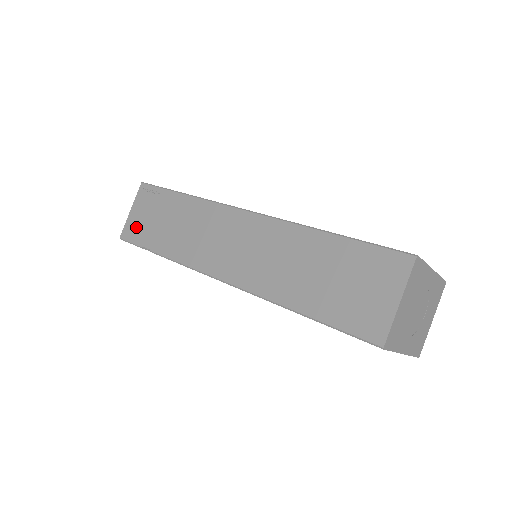
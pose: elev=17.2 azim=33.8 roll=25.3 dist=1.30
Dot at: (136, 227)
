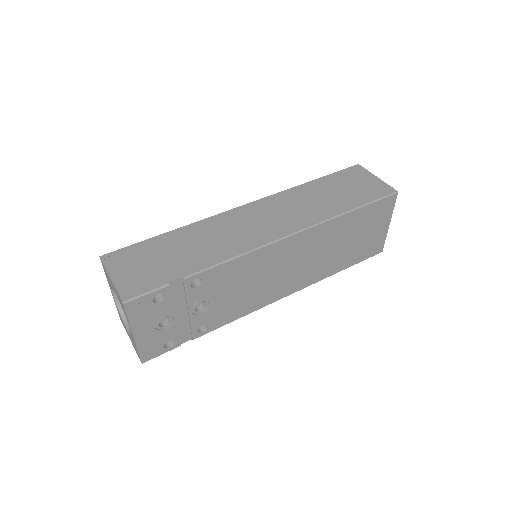
Dot at: (138, 280)
